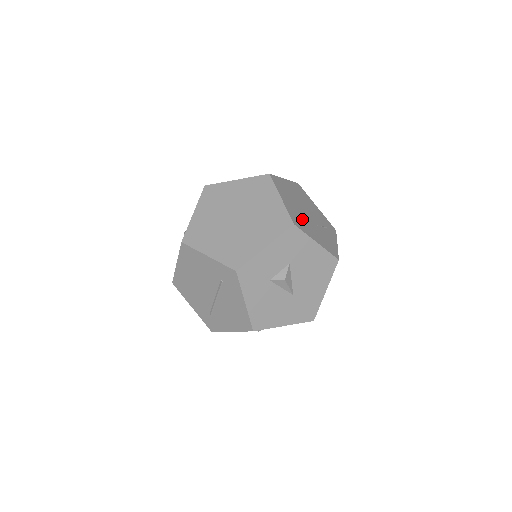
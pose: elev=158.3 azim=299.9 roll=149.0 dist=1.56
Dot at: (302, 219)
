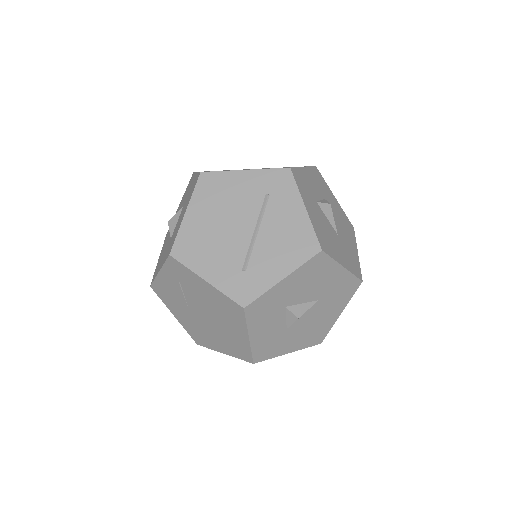
Dot at: occluded
